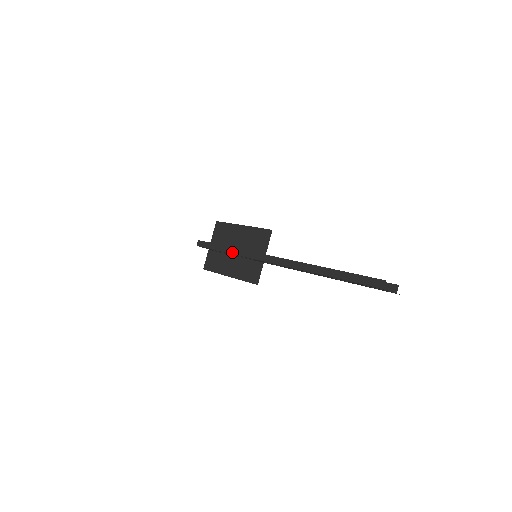
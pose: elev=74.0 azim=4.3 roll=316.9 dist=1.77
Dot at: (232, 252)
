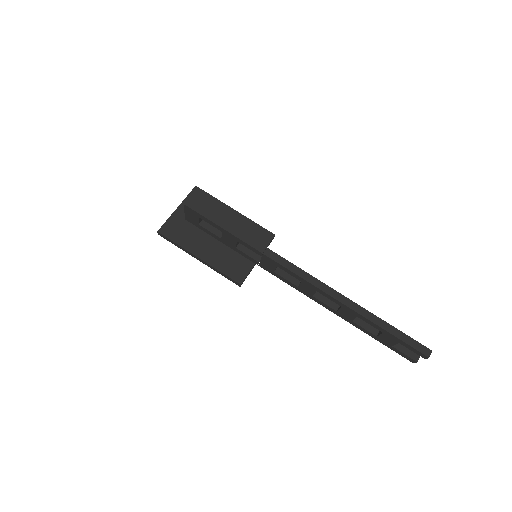
Dot at: (246, 240)
